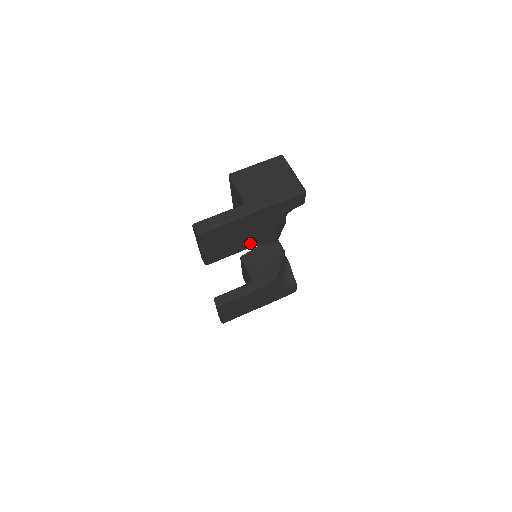
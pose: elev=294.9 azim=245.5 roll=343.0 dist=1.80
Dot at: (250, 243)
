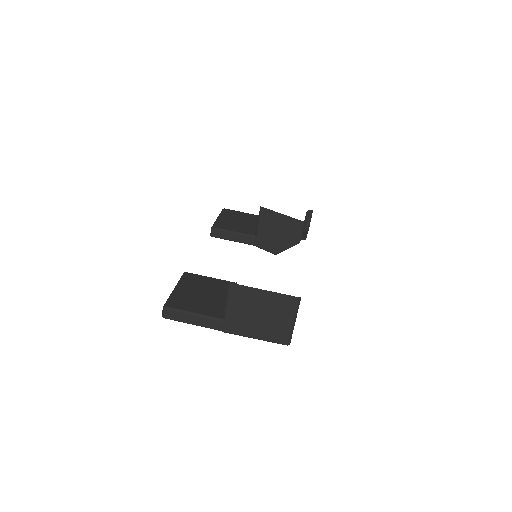
Dot at: occluded
